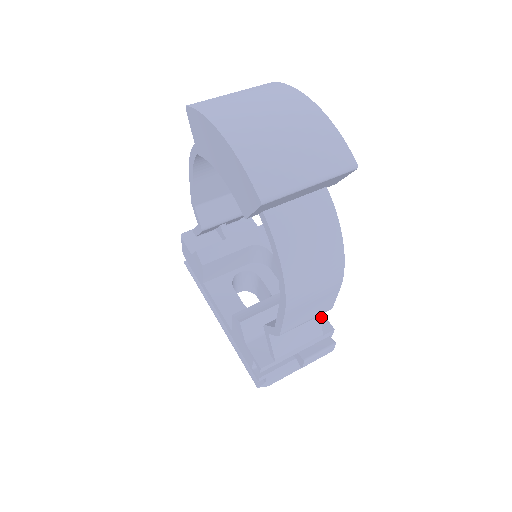
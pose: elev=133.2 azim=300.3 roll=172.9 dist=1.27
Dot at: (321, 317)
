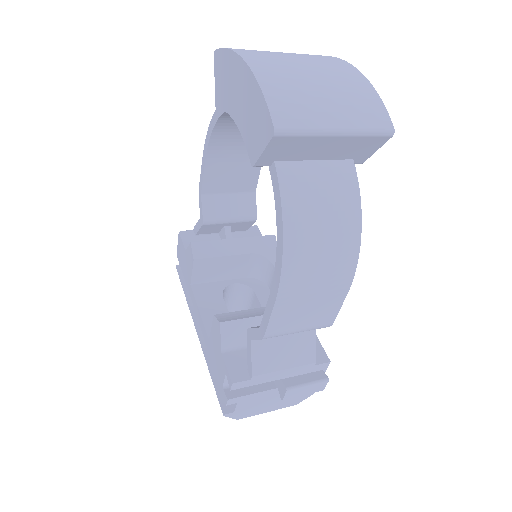
Dot at: (317, 345)
